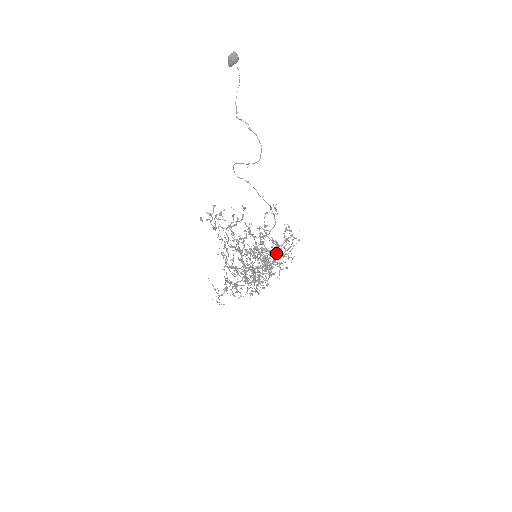
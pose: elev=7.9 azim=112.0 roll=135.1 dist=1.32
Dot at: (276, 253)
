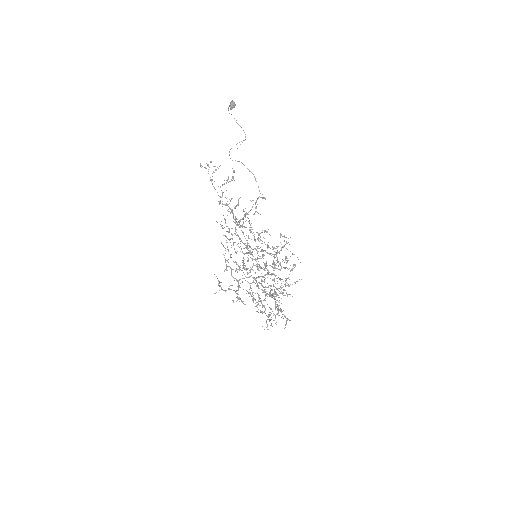
Dot at: (276, 263)
